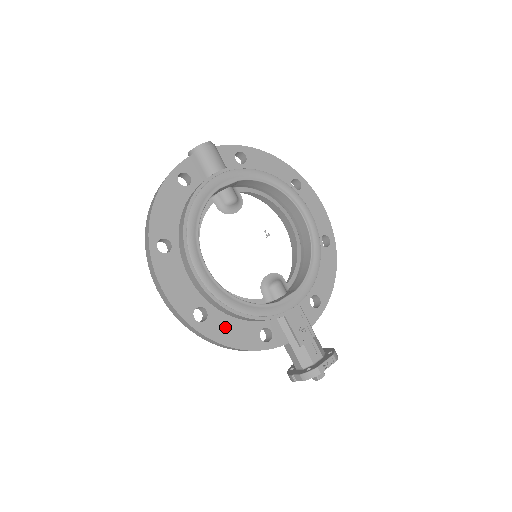
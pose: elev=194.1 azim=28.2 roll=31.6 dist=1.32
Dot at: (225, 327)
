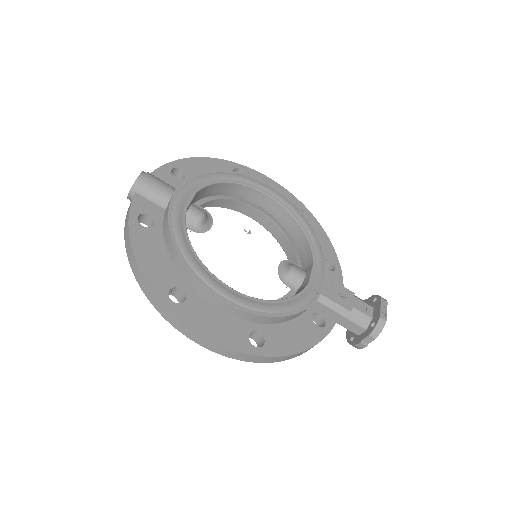
Dot at: (284, 336)
